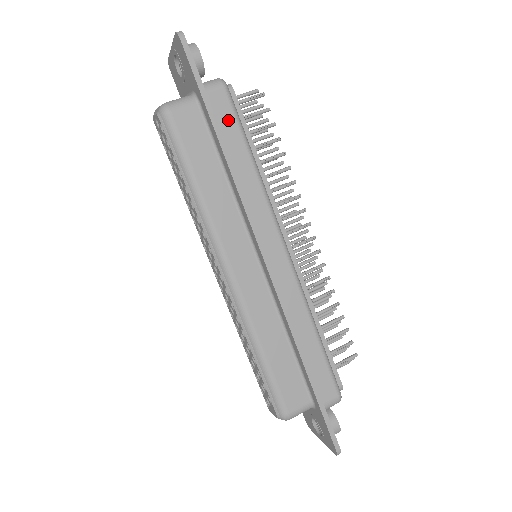
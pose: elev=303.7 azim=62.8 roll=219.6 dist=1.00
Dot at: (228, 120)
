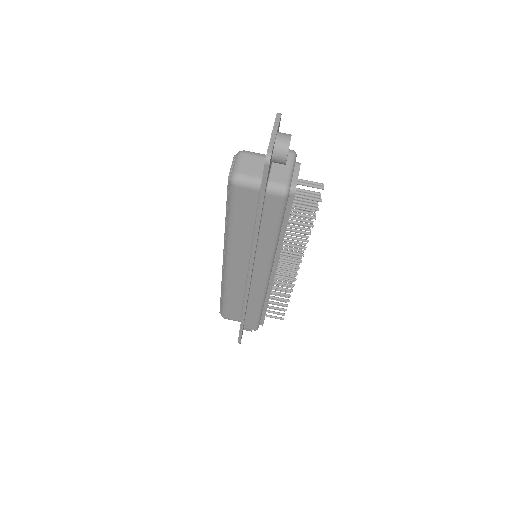
Dot at: (273, 213)
